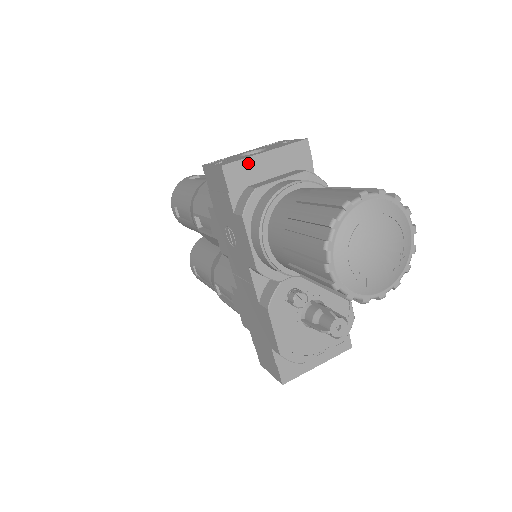
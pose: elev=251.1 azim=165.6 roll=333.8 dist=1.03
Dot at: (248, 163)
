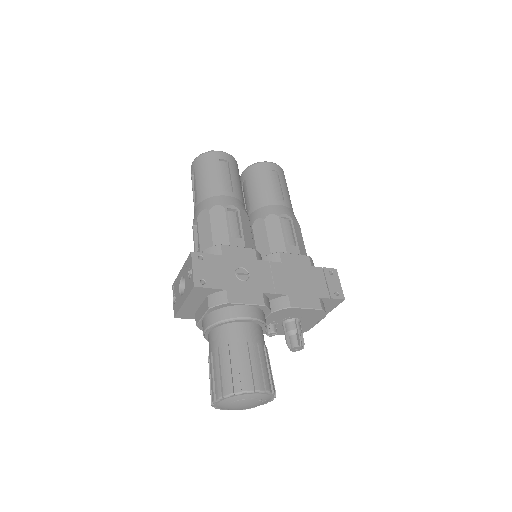
Dot at: (182, 310)
